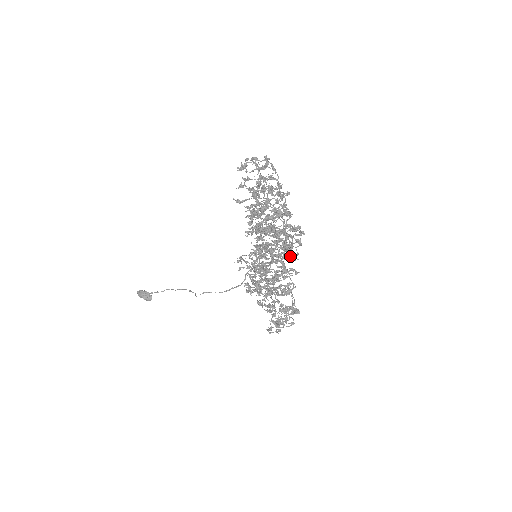
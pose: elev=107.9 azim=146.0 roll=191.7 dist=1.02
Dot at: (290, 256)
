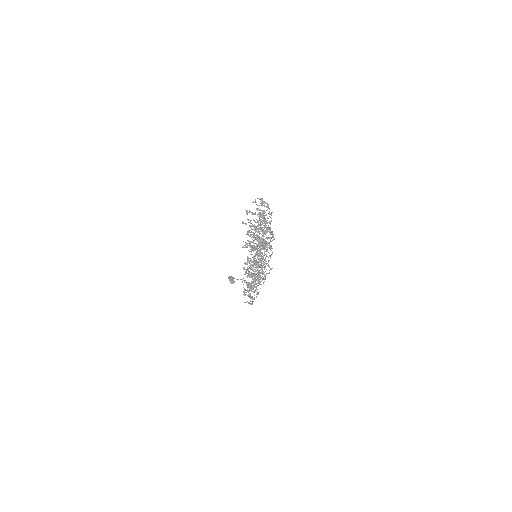
Dot at: occluded
